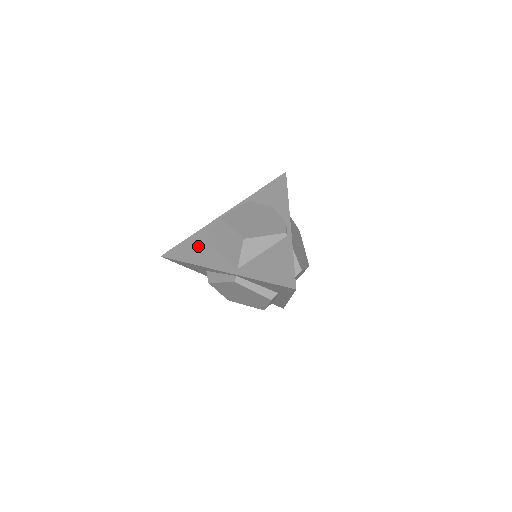
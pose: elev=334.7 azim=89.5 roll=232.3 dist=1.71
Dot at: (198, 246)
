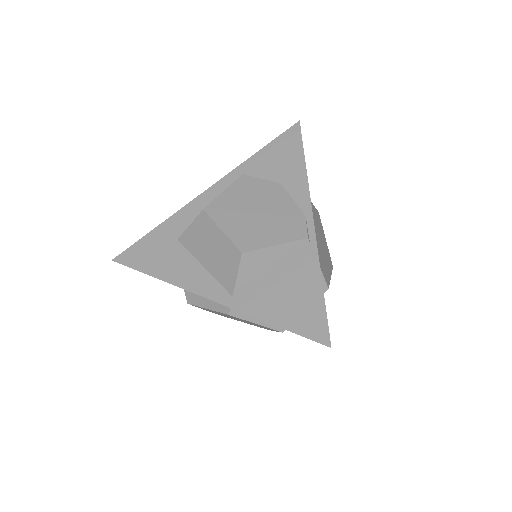
Dot at: (168, 247)
